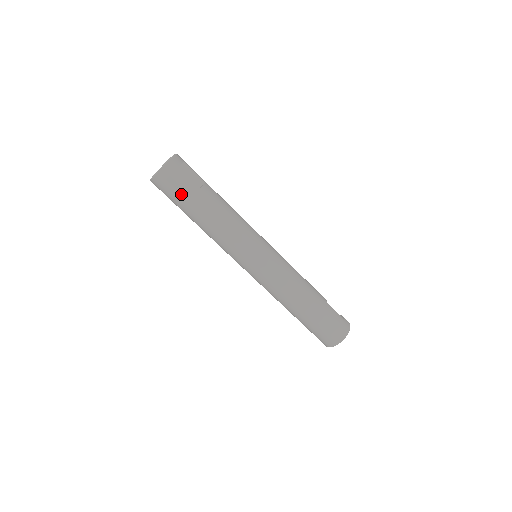
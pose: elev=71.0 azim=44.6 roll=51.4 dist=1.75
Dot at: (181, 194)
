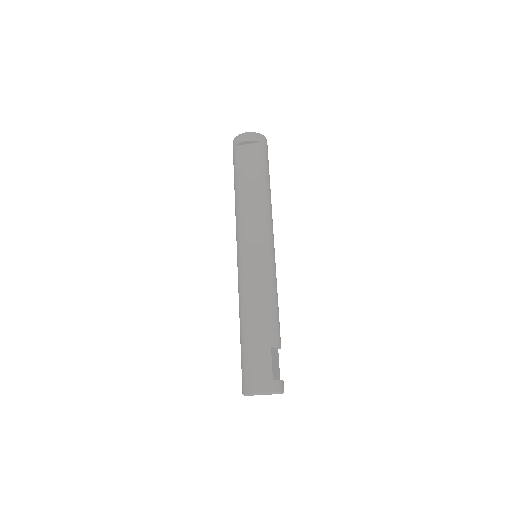
Dot at: (236, 162)
